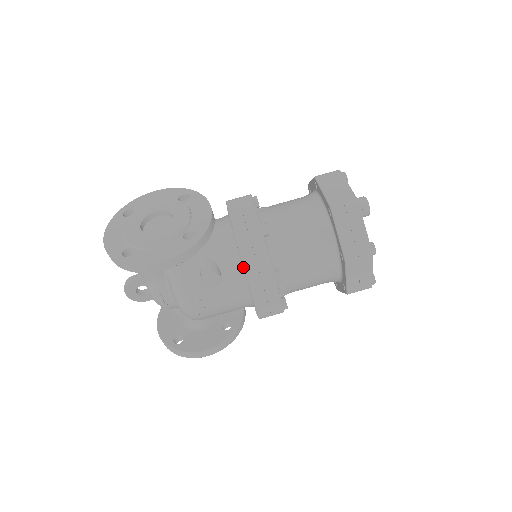
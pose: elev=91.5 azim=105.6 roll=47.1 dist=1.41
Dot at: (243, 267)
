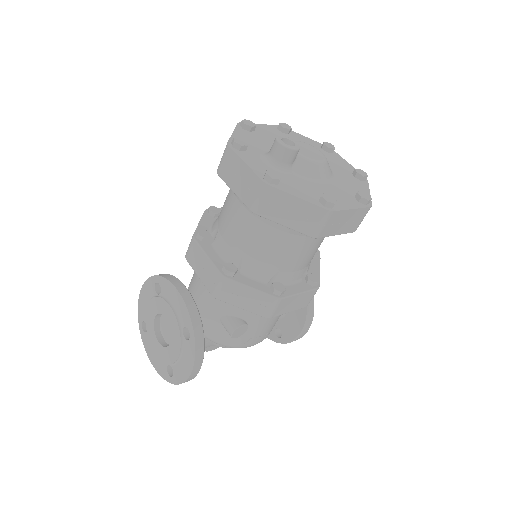
Dot at: occluded
